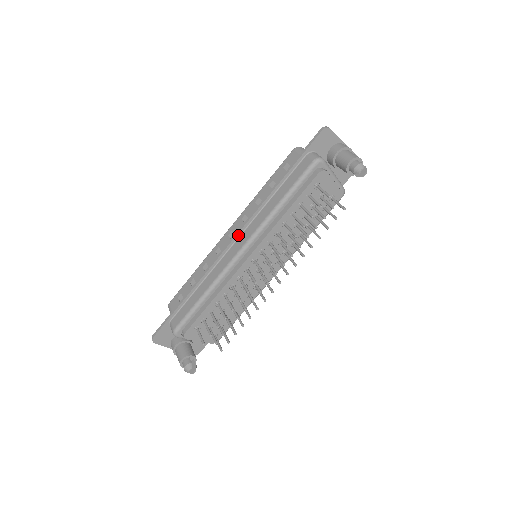
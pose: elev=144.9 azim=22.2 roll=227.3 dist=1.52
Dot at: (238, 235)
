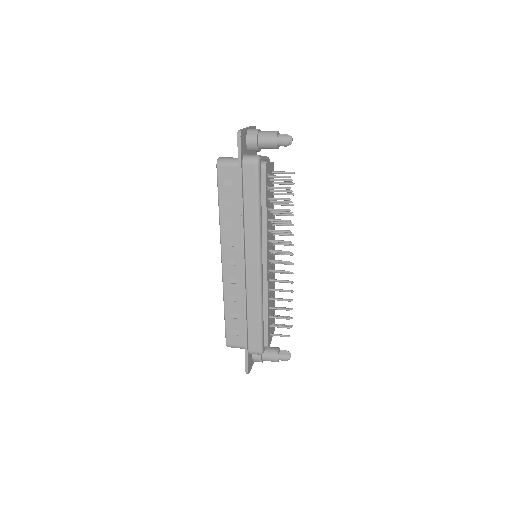
Dot at: (244, 259)
